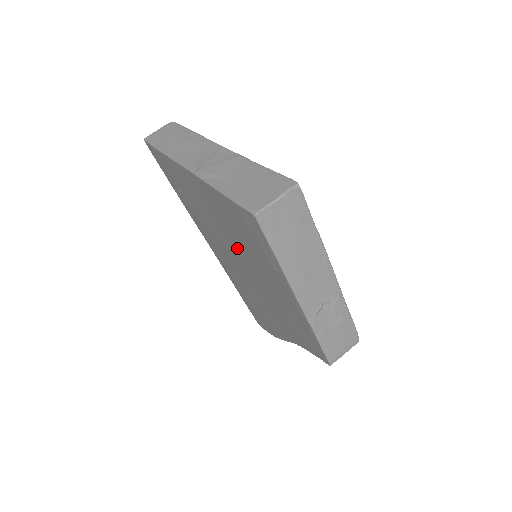
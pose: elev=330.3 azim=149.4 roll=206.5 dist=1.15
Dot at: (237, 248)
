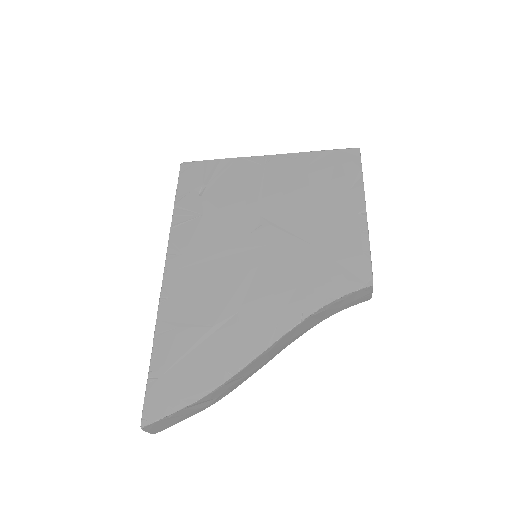
Dot at: (283, 209)
